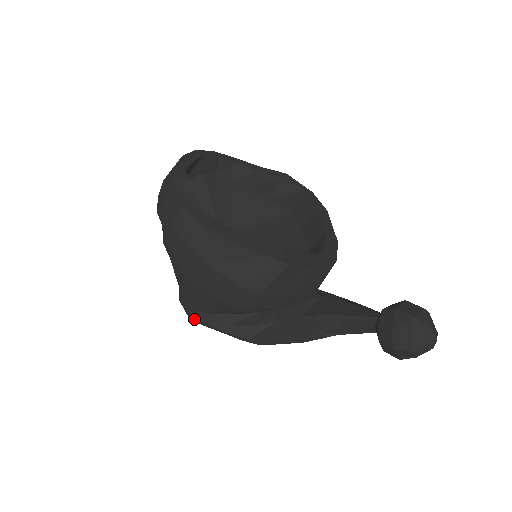
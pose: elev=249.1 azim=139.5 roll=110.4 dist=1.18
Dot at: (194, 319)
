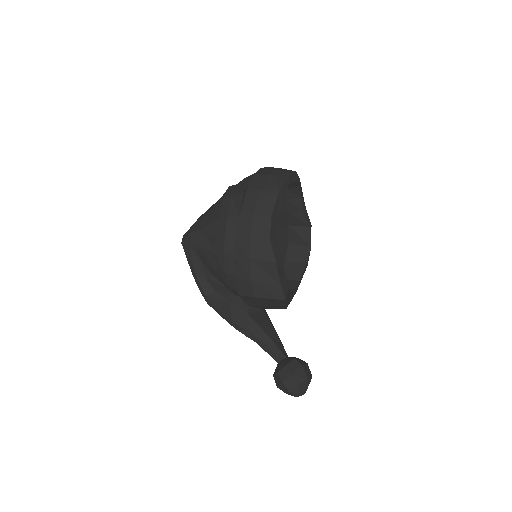
Dot at: (188, 253)
